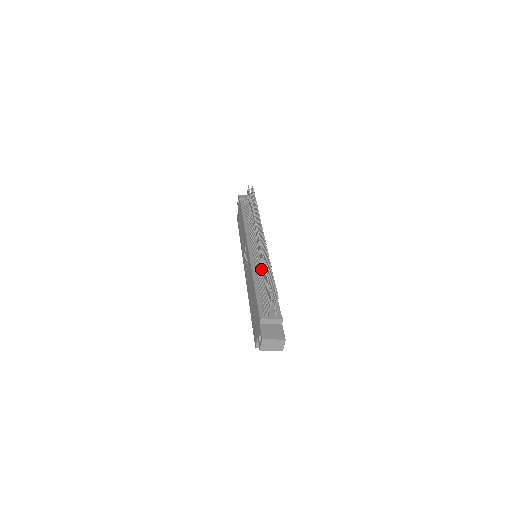
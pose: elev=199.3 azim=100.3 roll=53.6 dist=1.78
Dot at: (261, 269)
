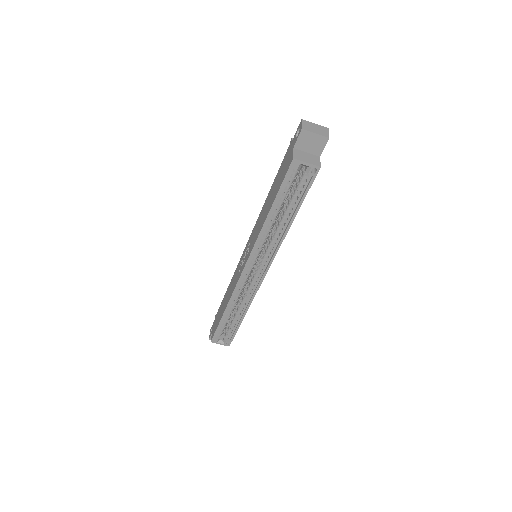
Dot at: occluded
